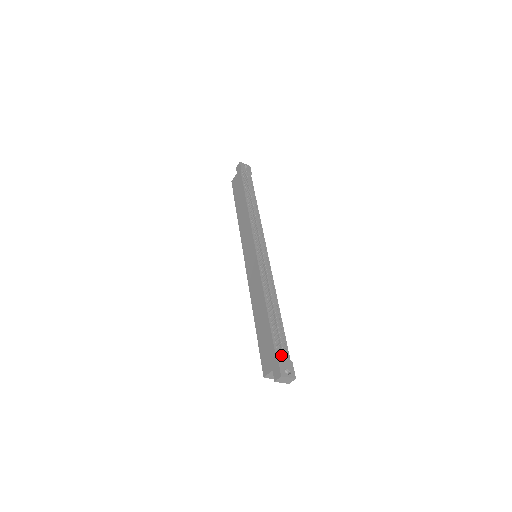
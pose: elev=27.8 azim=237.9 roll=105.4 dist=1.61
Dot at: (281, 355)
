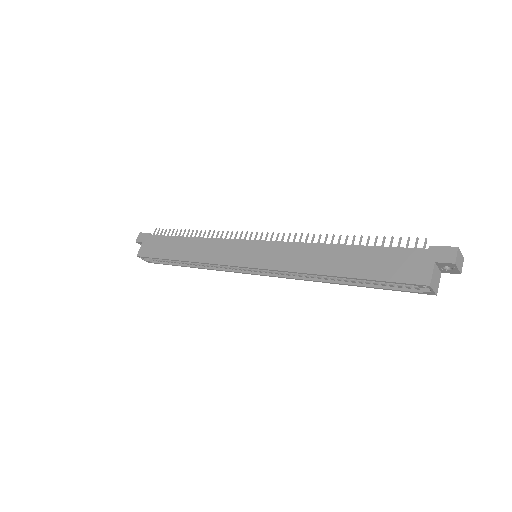
Dot at: occluded
